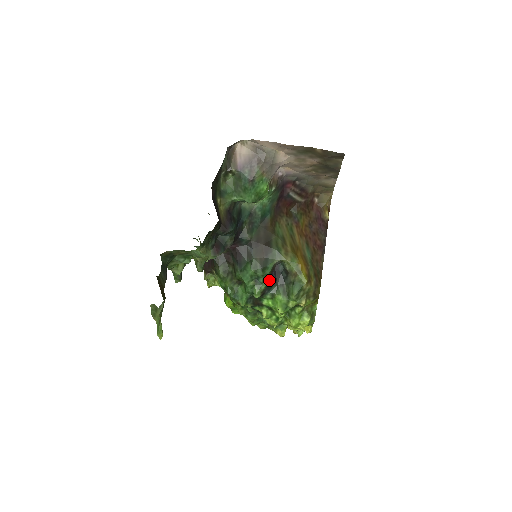
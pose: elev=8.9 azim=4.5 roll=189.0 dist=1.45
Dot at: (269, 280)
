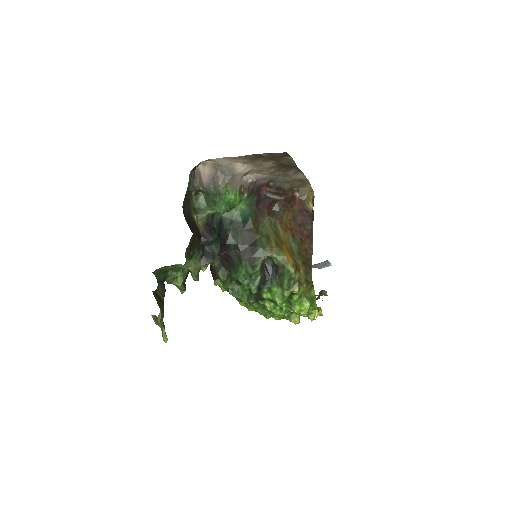
Dot at: (261, 276)
